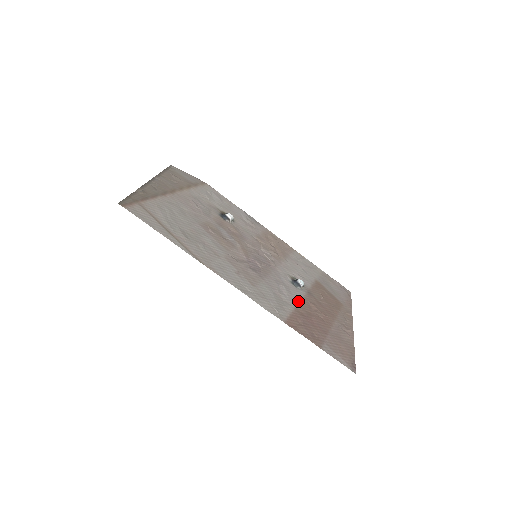
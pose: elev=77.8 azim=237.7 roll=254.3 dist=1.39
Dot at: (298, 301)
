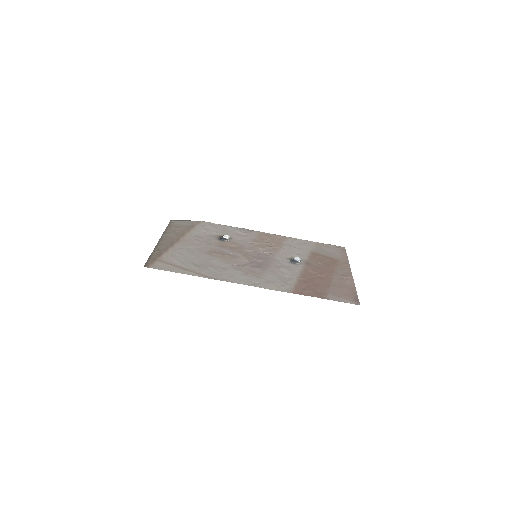
Dot at: (299, 273)
